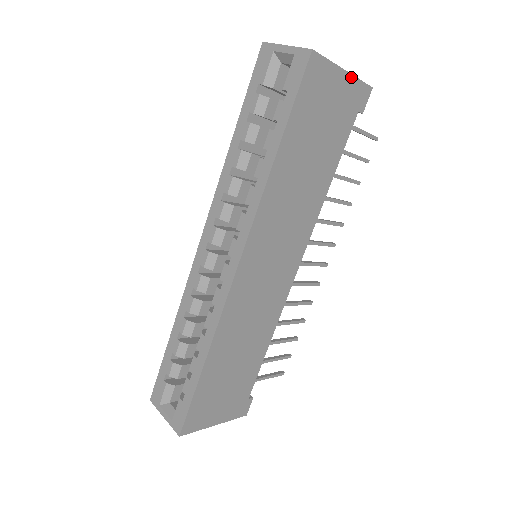
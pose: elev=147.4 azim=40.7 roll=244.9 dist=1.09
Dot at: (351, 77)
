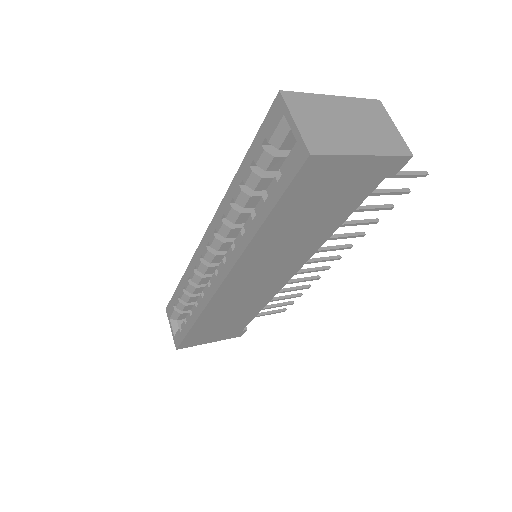
Dot at: (376, 157)
